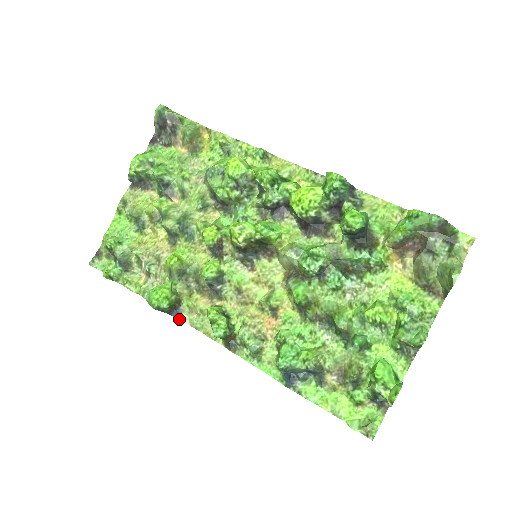
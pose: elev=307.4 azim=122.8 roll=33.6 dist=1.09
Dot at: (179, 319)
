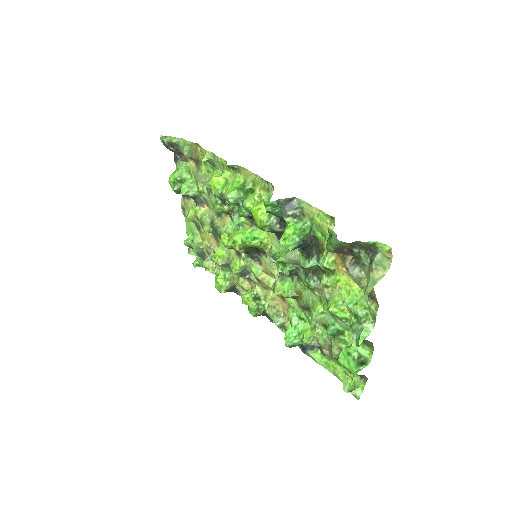
Dot at: (239, 295)
